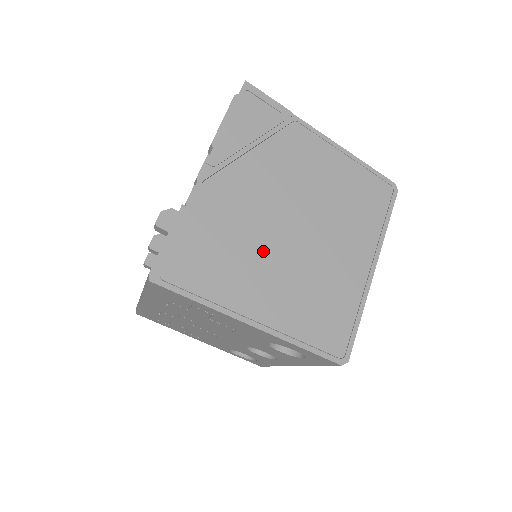
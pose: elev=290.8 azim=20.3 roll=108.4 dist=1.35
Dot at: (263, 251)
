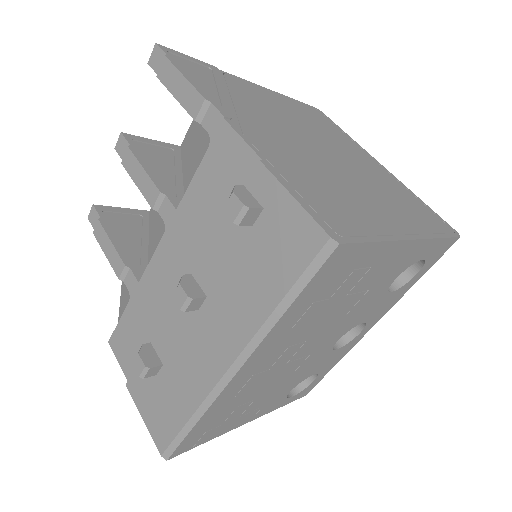
Dot at: (341, 178)
